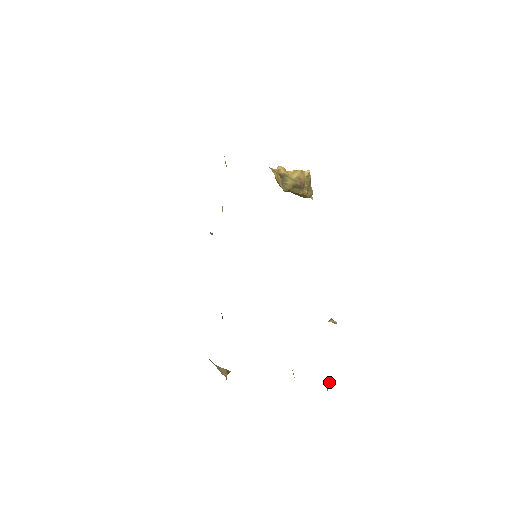
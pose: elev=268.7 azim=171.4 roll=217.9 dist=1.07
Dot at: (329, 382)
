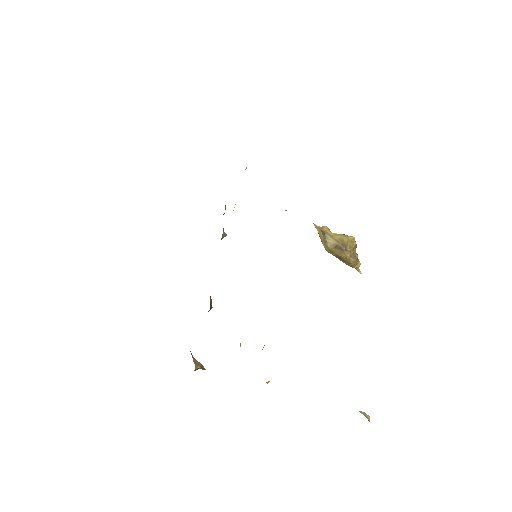
Dot at: occluded
